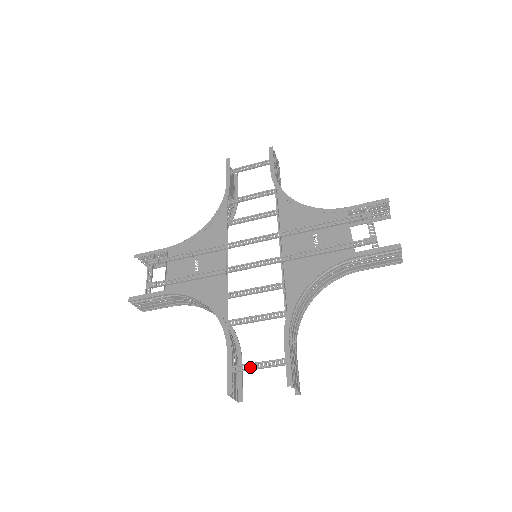
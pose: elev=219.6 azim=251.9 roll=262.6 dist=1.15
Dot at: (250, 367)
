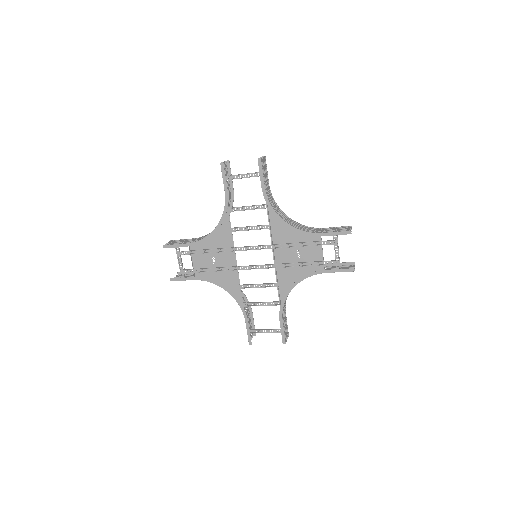
Dot at: (260, 331)
